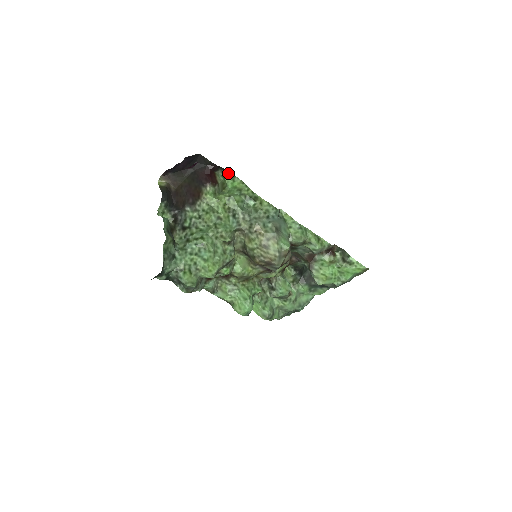
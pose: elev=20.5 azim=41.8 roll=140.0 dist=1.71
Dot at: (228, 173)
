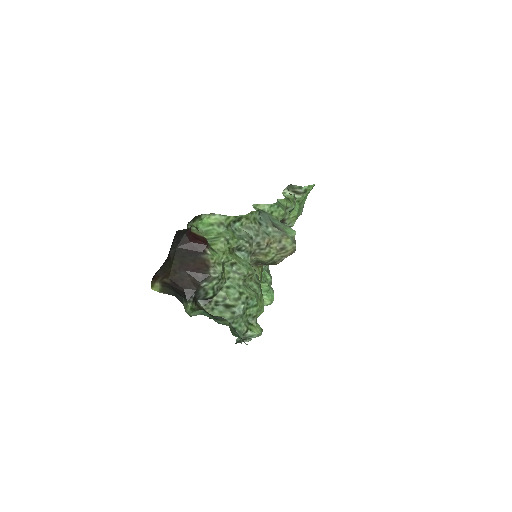
Dot at: (193, 218)
